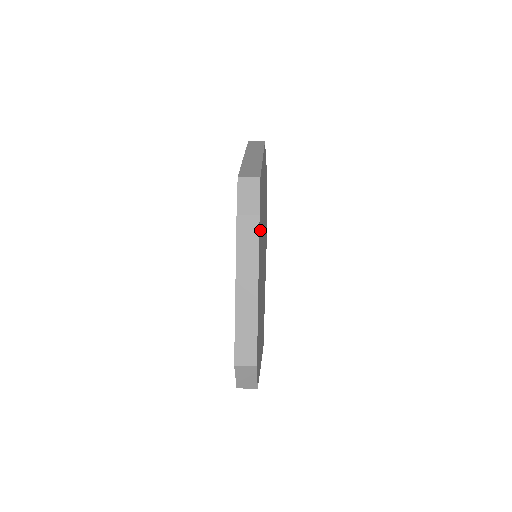
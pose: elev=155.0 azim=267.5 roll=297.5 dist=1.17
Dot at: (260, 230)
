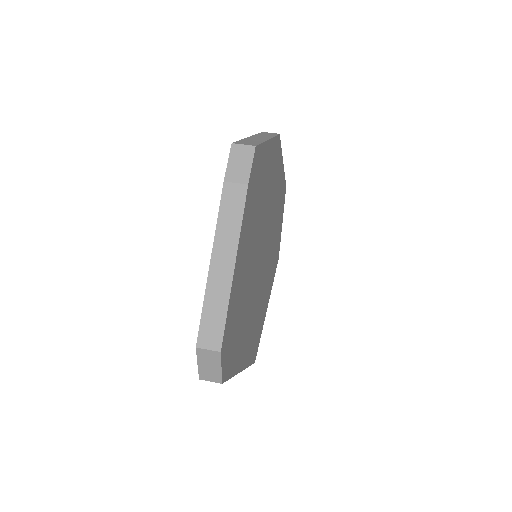
Dot at: (251, 208)
